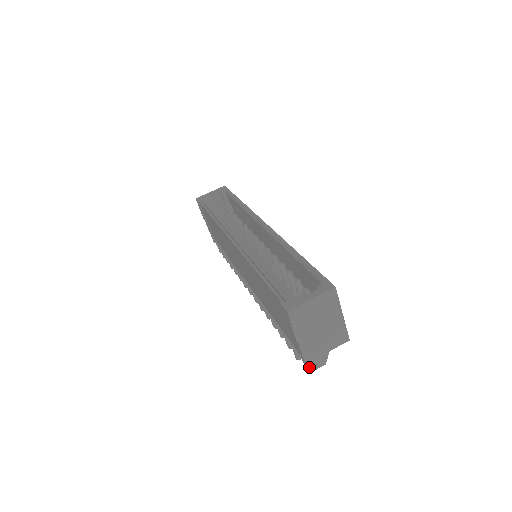
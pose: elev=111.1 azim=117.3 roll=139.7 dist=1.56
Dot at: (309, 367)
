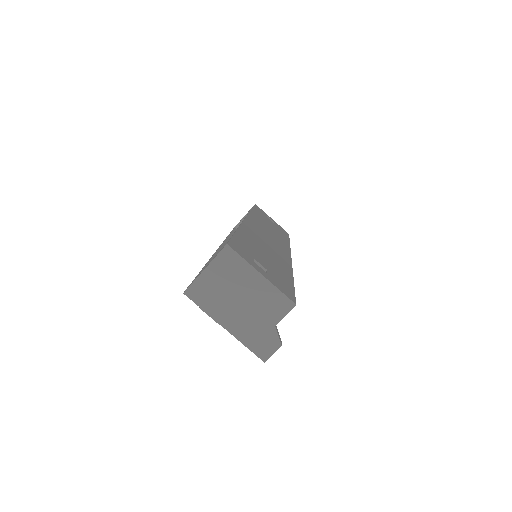
Dot at: (259, 354)
